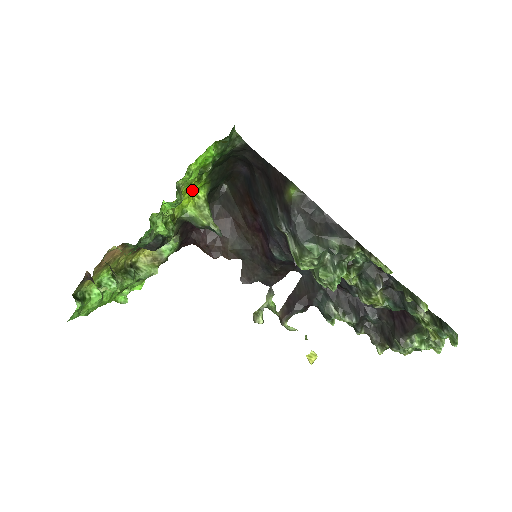
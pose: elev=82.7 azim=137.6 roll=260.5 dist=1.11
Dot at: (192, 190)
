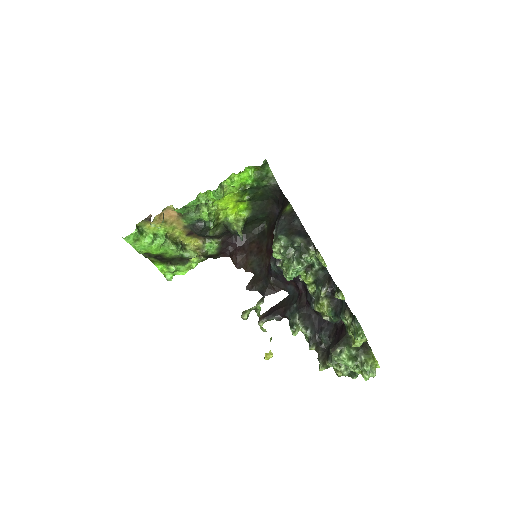
Dot at: (237, 206)
